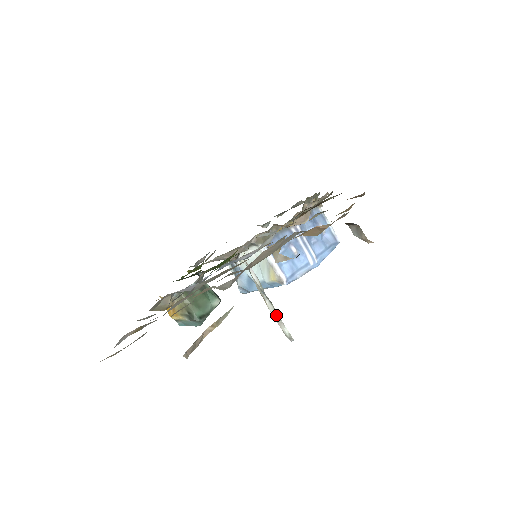
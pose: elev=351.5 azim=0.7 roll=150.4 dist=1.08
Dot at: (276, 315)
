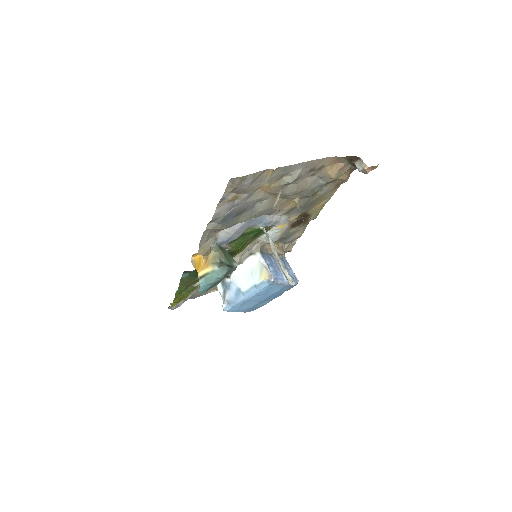
Dot at: (283, 266)
